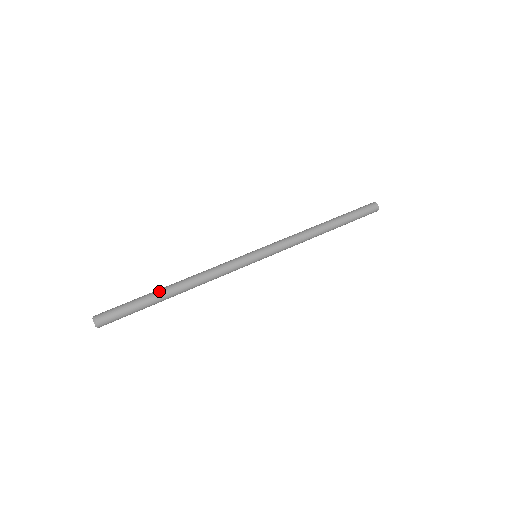
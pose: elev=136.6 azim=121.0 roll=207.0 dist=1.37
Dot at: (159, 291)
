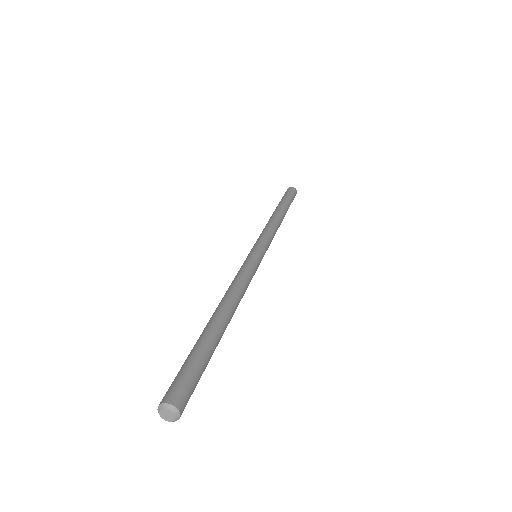
Dot at: (216, 328)
